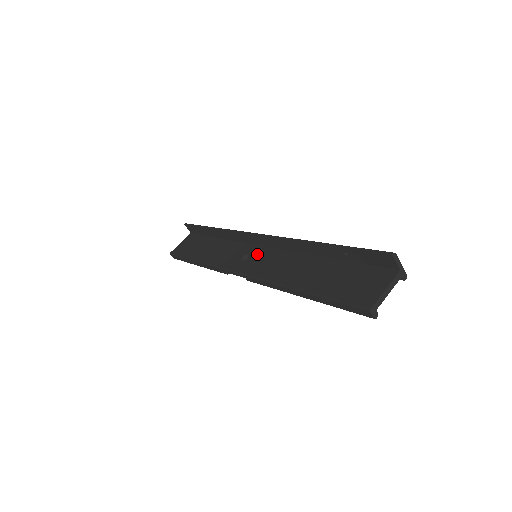
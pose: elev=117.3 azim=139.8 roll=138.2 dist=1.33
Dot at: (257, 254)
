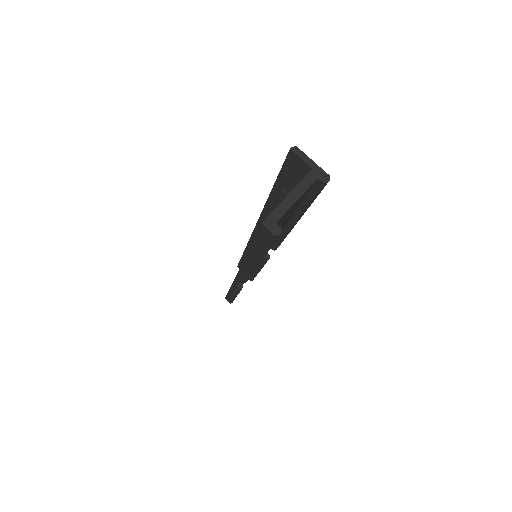
Dot at: occluded
